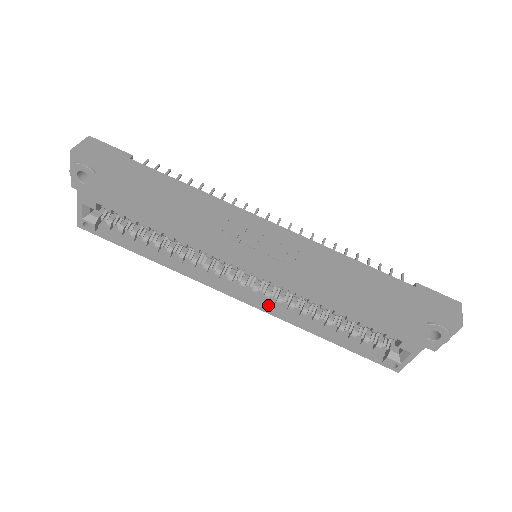
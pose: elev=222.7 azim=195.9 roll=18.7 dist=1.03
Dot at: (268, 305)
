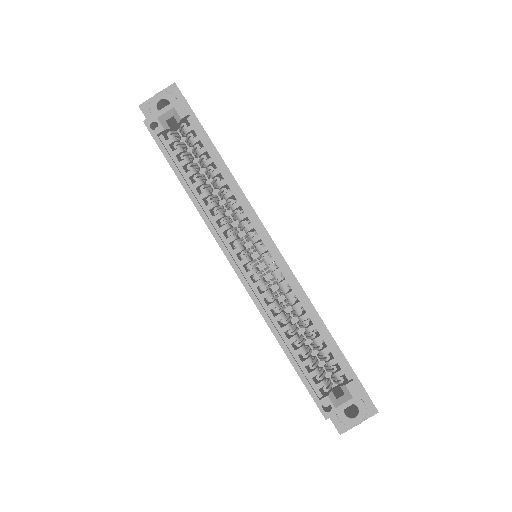
Dot at: (254, 292)
